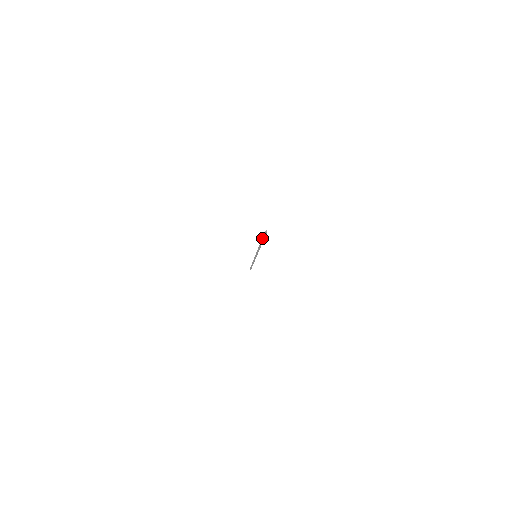
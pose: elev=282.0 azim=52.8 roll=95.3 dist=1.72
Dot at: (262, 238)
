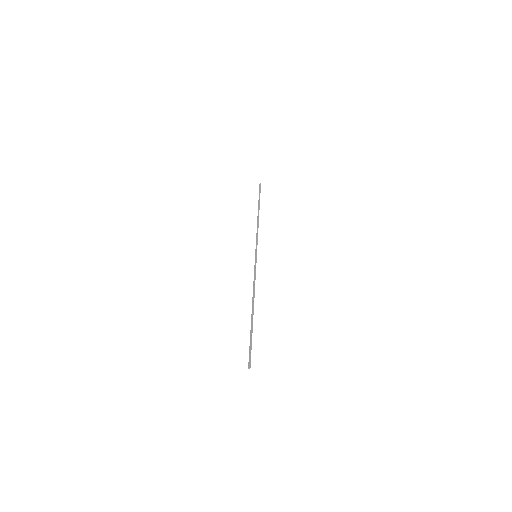
Dot at: (250, 340)
